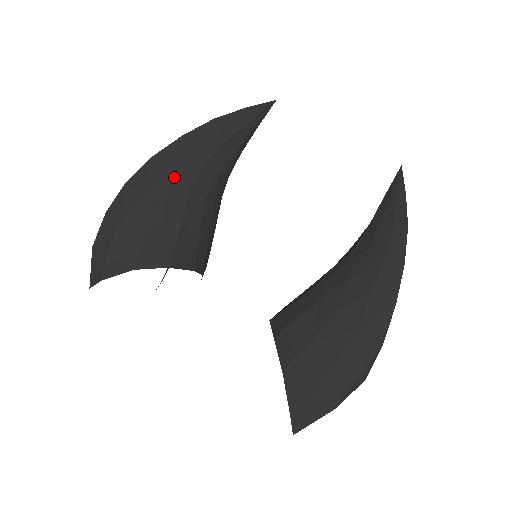
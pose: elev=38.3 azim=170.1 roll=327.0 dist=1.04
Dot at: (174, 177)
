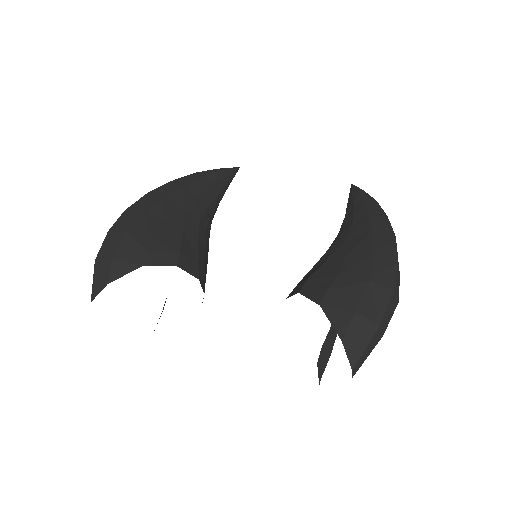
Dot at: (170, 203)
